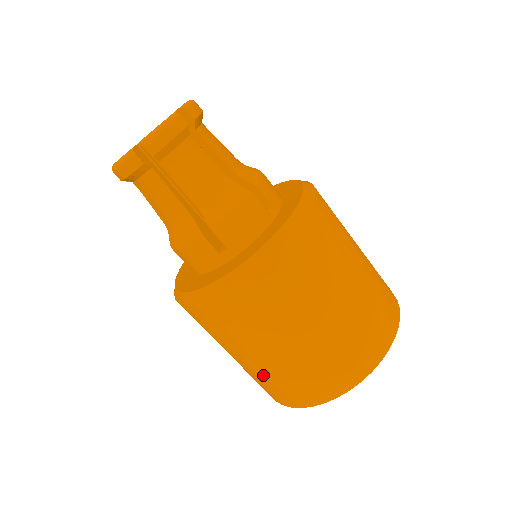
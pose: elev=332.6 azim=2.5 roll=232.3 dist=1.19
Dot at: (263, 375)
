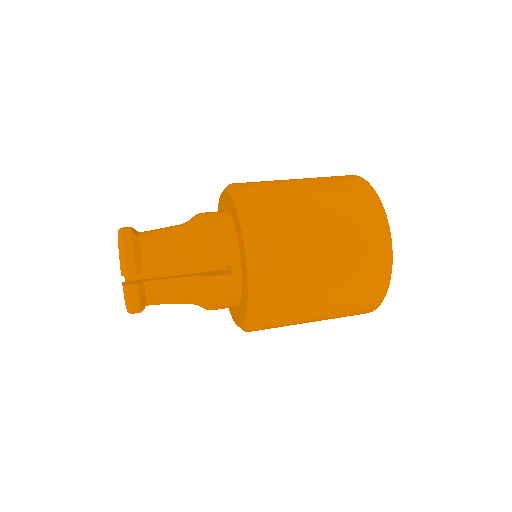
Dot at: occluded
